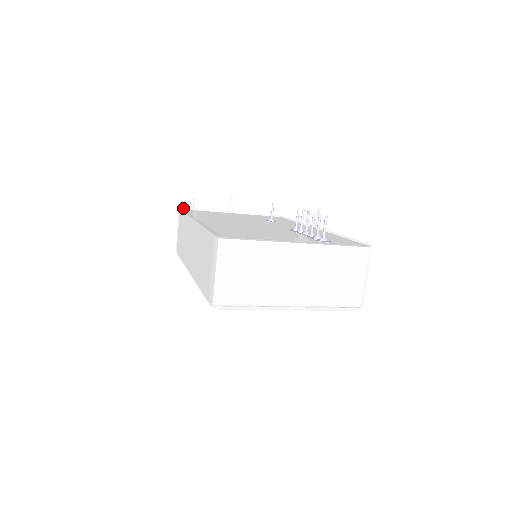
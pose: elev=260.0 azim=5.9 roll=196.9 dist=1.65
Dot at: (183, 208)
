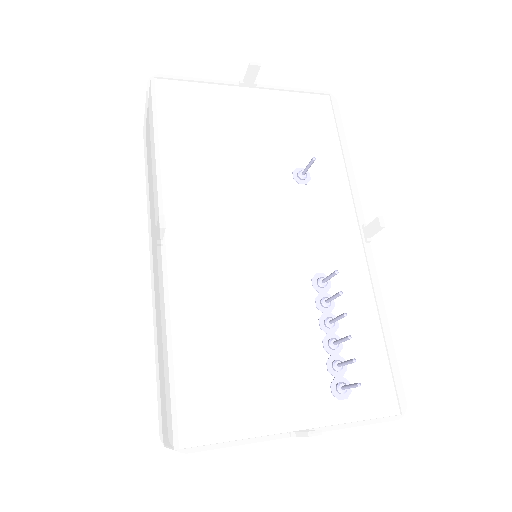
Dot at: (156, 76)
